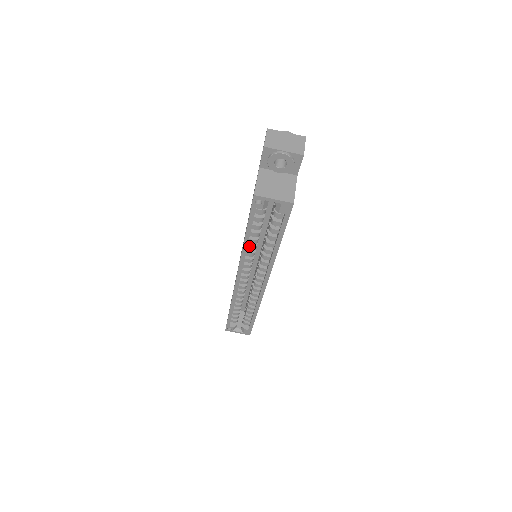
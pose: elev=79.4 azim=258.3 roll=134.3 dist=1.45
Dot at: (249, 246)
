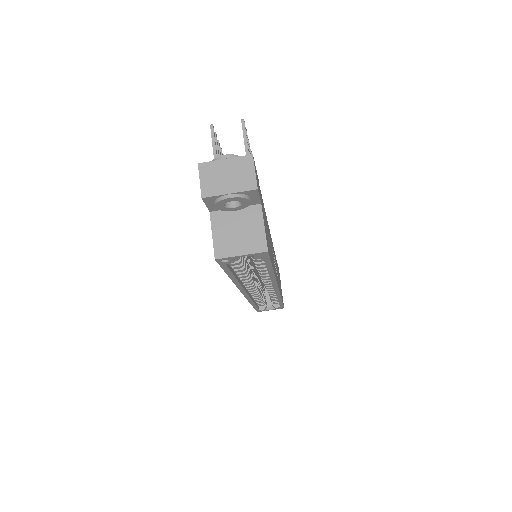
Dot at: (240, 276)
